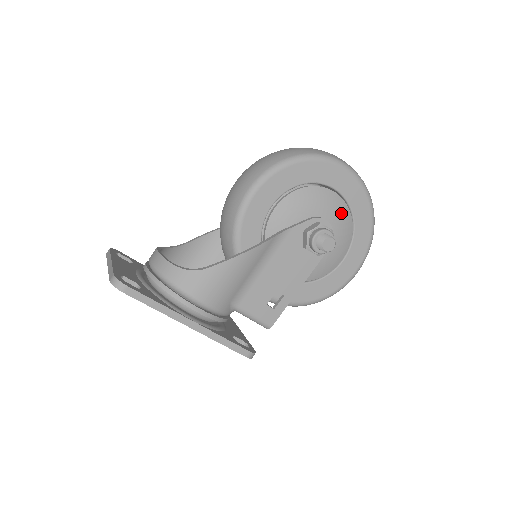
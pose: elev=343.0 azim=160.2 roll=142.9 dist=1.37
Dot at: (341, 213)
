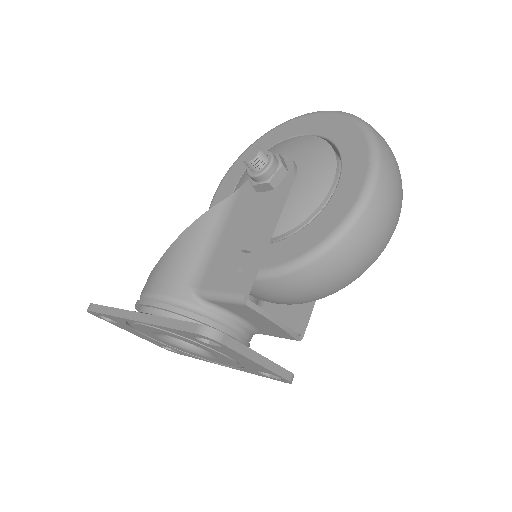
Dot at: (304, 144)
